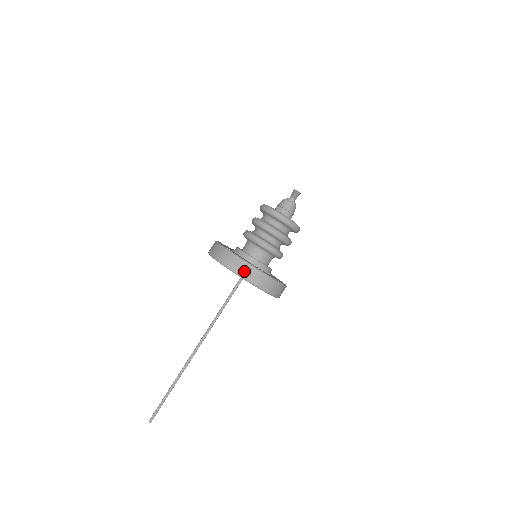
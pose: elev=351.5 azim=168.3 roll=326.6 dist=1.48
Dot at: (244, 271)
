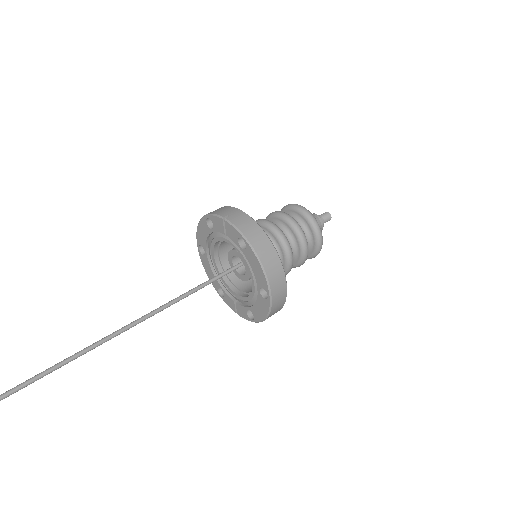
Dot at: (275, 277)
